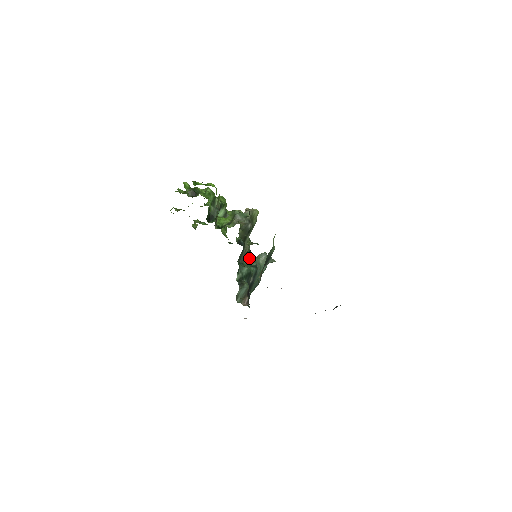
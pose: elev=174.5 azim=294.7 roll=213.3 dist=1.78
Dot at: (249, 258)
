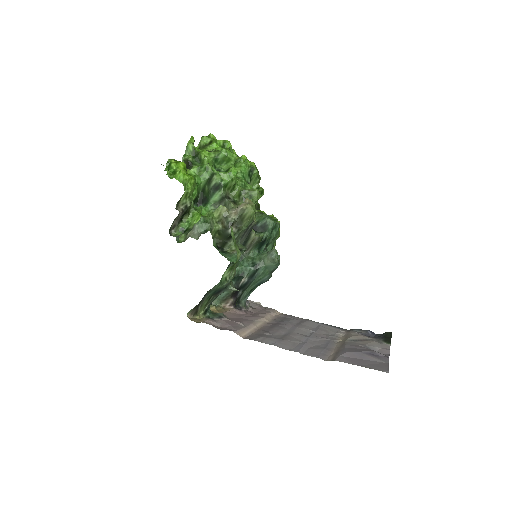
Dot at: (263, 247)
